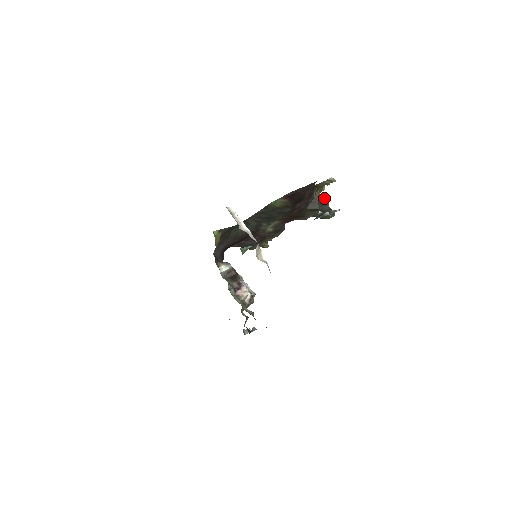
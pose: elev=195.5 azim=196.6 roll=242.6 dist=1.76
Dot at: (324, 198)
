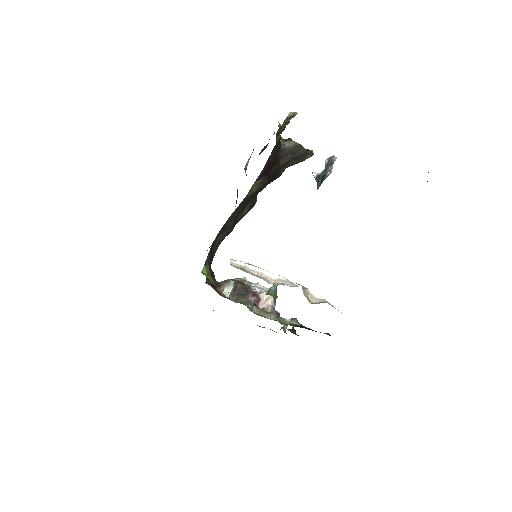
Dot at: (294, 143)
